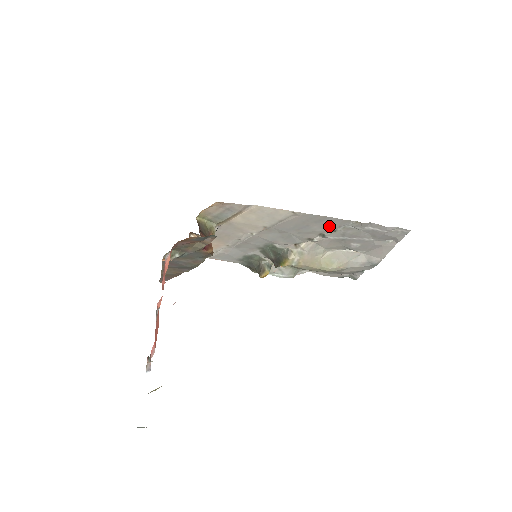
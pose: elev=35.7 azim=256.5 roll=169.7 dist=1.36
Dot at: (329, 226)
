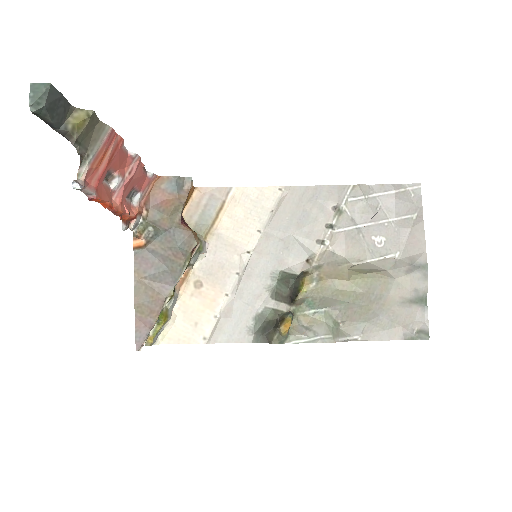
Dot at: (328, 204)
